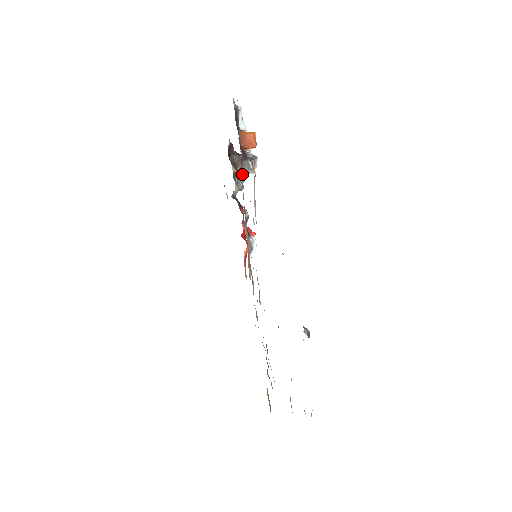
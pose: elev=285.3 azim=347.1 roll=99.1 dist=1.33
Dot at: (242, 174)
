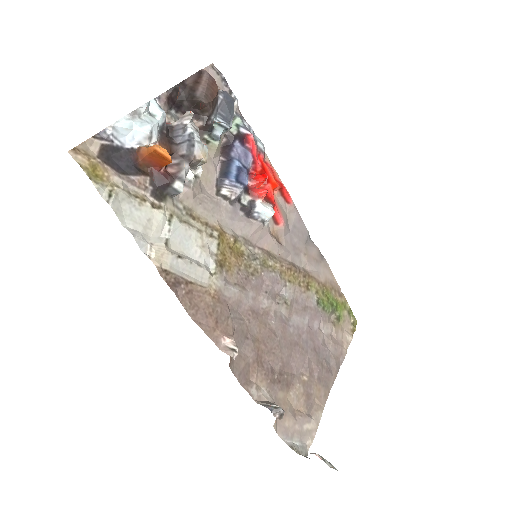
Dot at: (185, 184)
